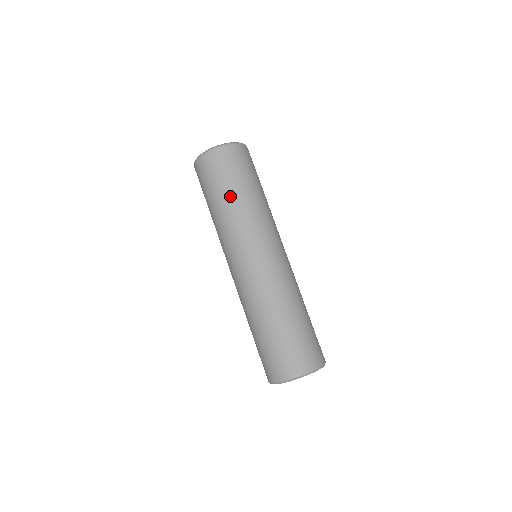
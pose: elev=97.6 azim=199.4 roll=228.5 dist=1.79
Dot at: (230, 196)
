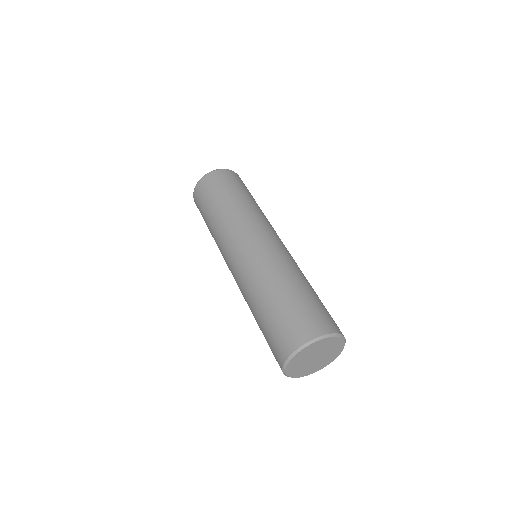
Dot at: (210, 215)
